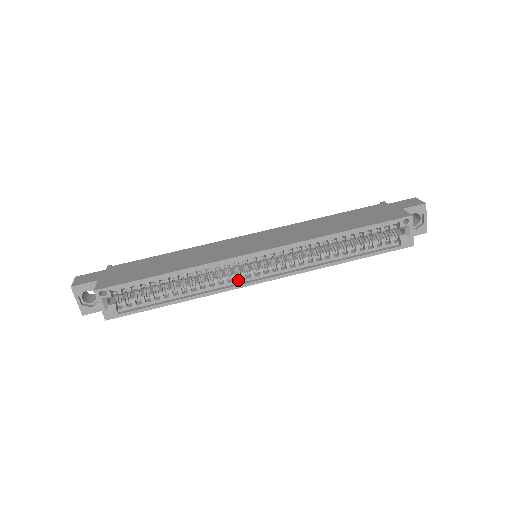
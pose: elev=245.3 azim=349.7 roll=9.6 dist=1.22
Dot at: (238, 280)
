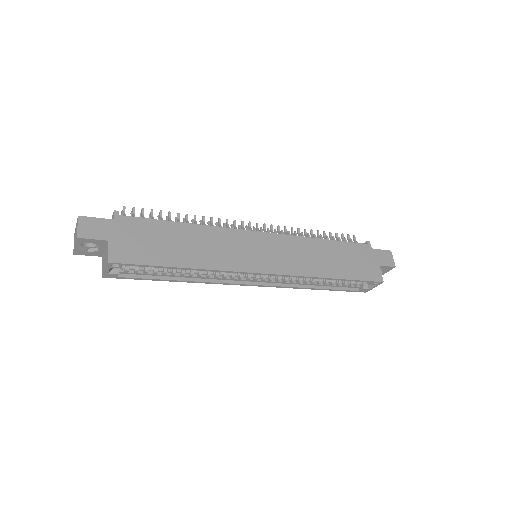
Dot at: (235, 279)
